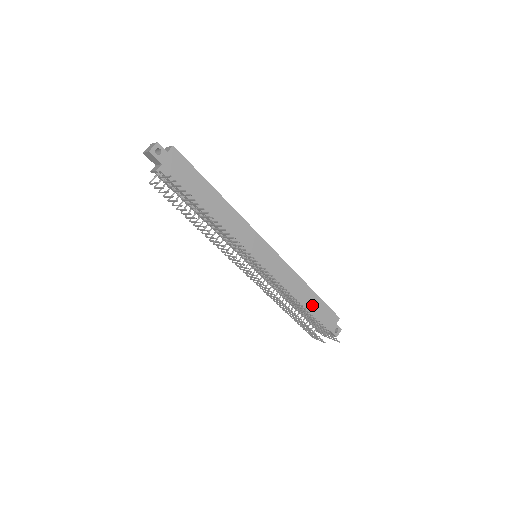
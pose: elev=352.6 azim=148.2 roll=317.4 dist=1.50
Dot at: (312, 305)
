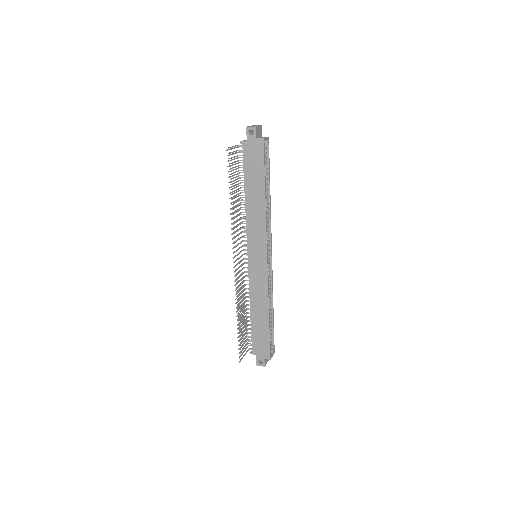
Dot at: (260, 327)
